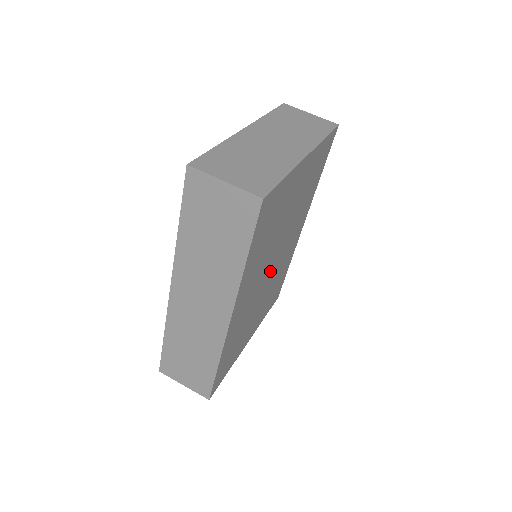
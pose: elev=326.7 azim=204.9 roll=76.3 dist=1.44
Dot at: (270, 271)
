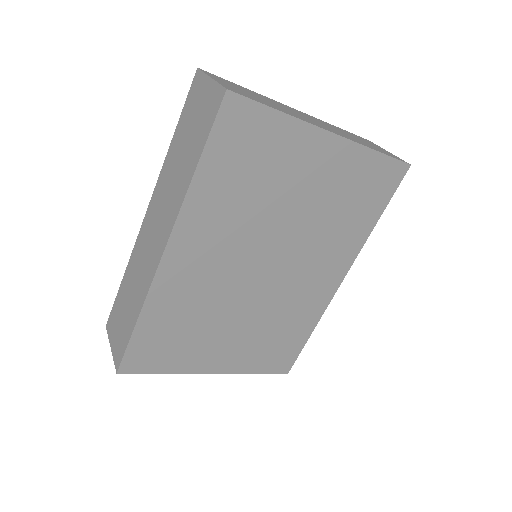
Dot at: (259, 276)
